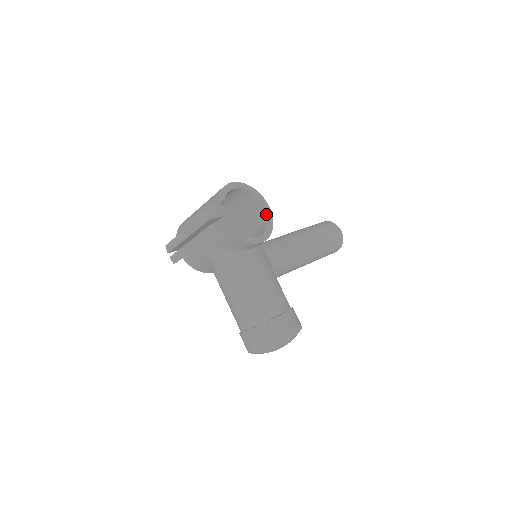
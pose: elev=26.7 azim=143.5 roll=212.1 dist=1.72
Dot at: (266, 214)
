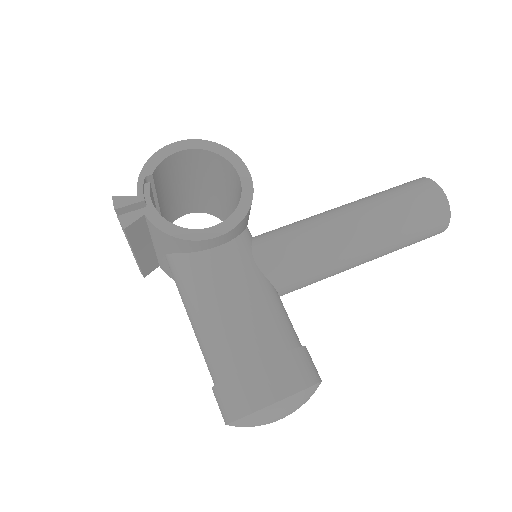
Dot at: (240, 185)
